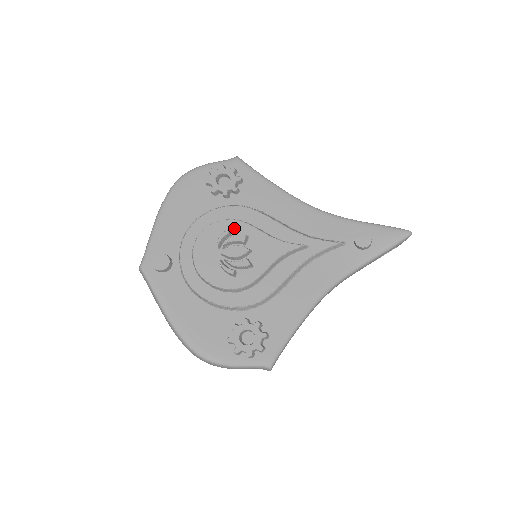
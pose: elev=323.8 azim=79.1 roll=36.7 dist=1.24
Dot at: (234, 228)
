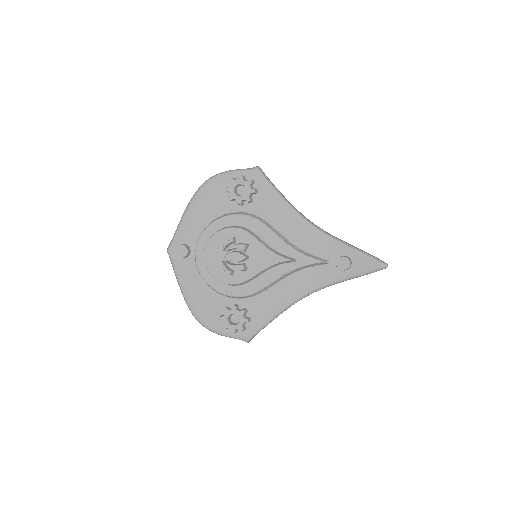
Dot at: (239, 236)
